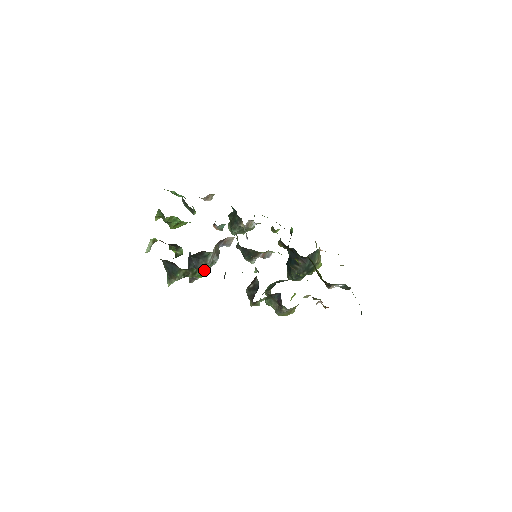
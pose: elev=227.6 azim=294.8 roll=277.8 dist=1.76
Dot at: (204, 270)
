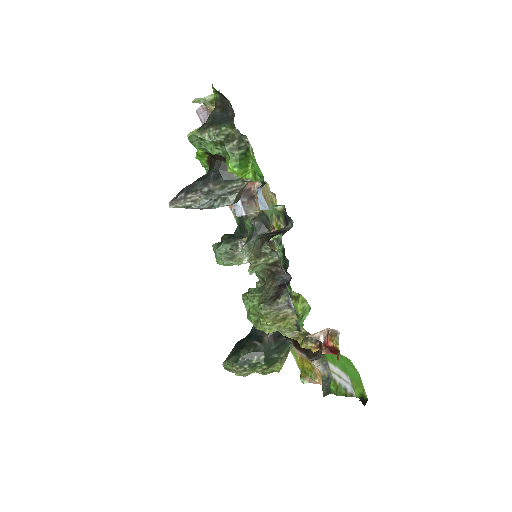
Dot at: (244, 161)
